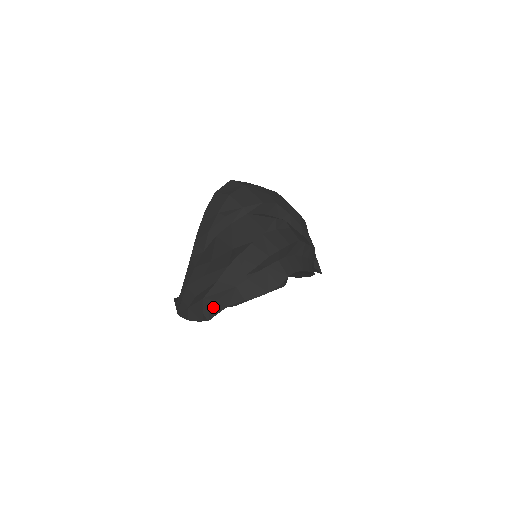
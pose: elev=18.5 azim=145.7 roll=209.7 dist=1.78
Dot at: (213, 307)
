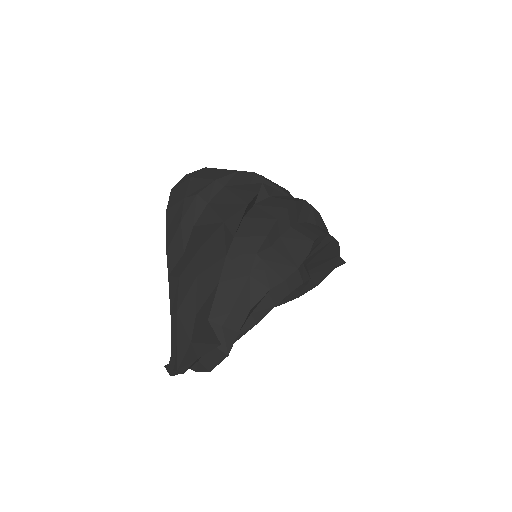
Dot at: (227, 327)
